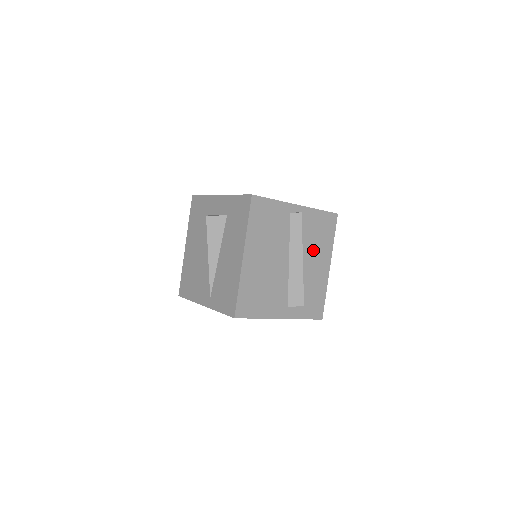
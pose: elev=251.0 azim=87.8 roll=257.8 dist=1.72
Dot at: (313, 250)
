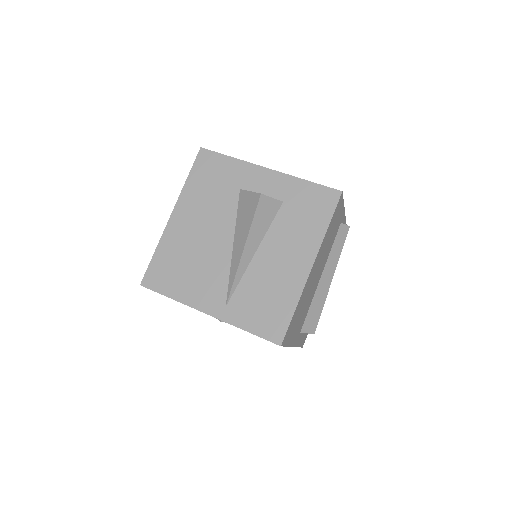
Dot at: occluded
